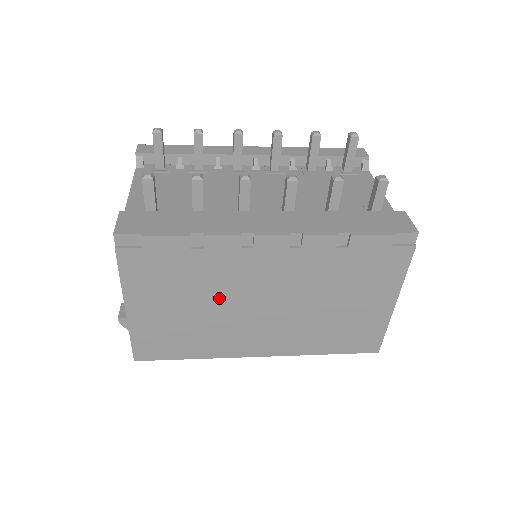
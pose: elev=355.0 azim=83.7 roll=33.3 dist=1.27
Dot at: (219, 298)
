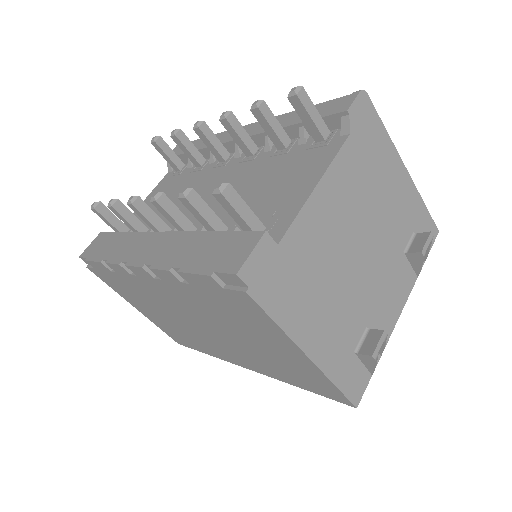
Dot at: (166, 311)
